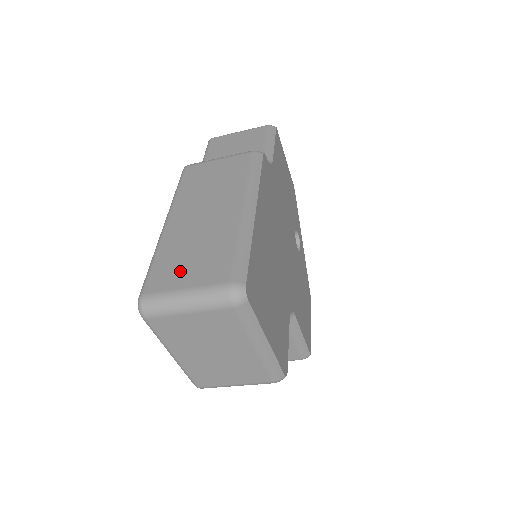
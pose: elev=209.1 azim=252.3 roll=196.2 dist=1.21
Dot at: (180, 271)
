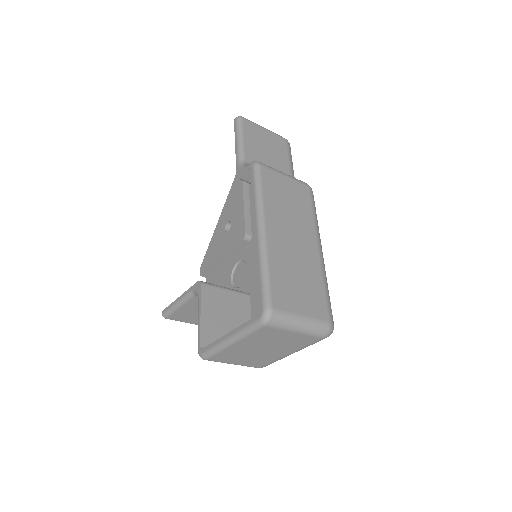
Dot at: (294, 295)
